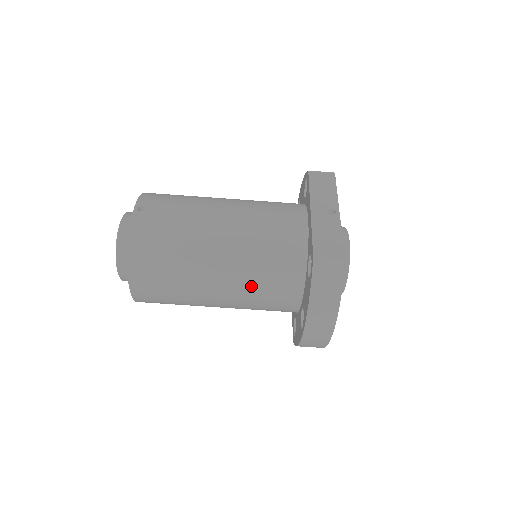
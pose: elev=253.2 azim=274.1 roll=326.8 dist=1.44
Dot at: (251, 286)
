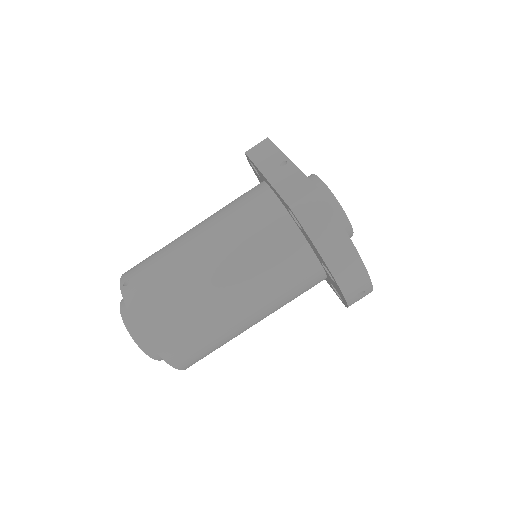
Dot at: (262, 278)
